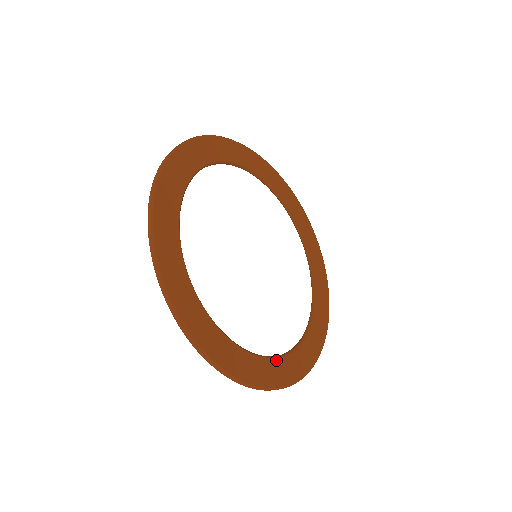
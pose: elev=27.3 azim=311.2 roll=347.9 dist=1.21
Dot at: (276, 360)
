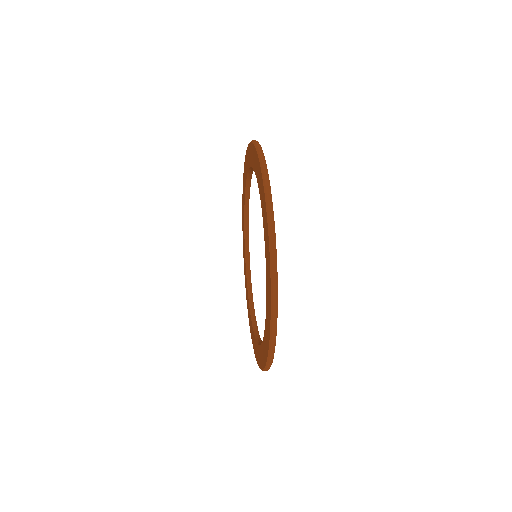
Dot at: occluded
